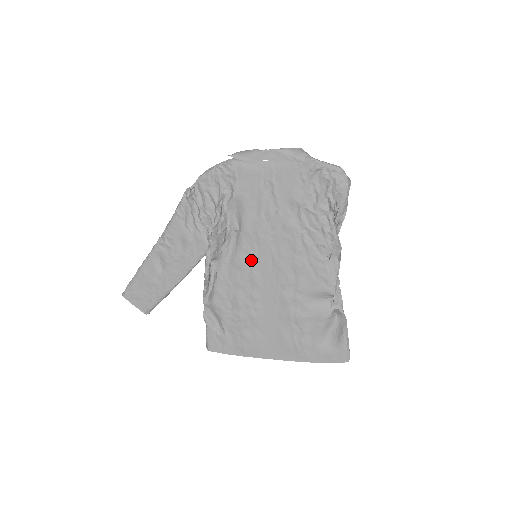
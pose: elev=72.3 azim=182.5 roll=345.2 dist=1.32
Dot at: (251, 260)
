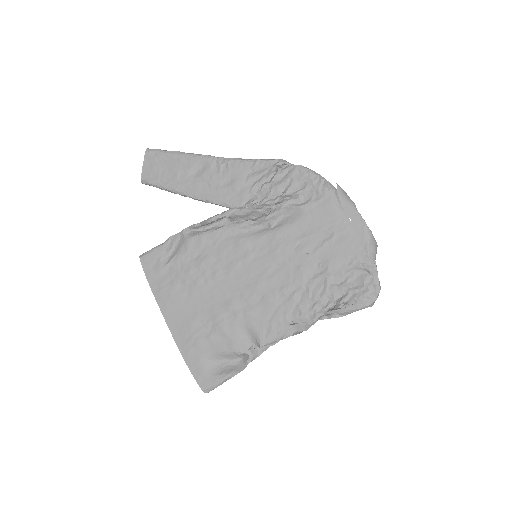
Dot at: (250, 253)
